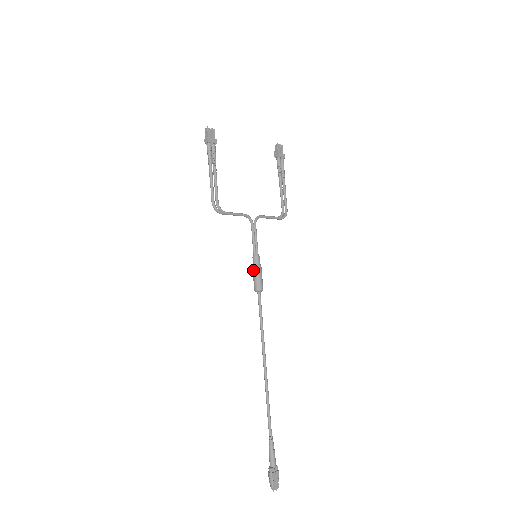
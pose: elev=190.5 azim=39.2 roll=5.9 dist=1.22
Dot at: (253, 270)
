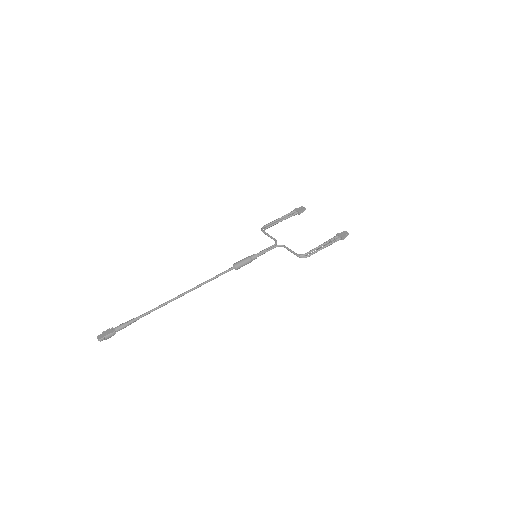
Dot at: occluded
